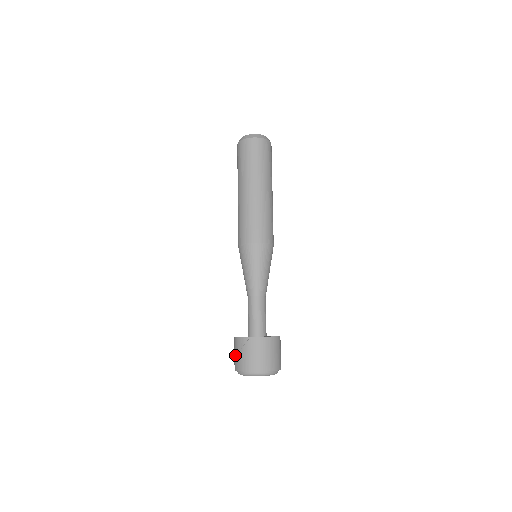
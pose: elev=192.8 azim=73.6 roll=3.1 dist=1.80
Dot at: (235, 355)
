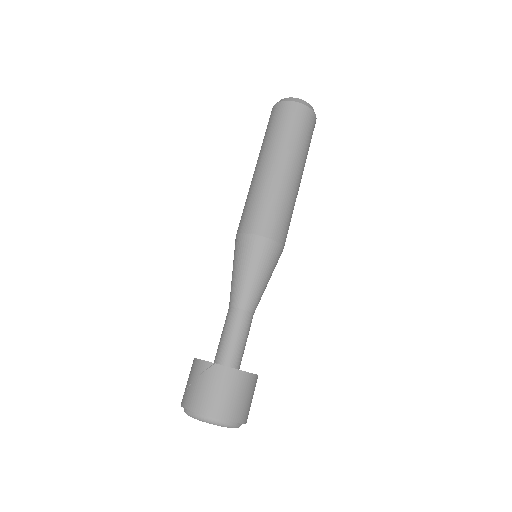
Dot at: (187, 383)
